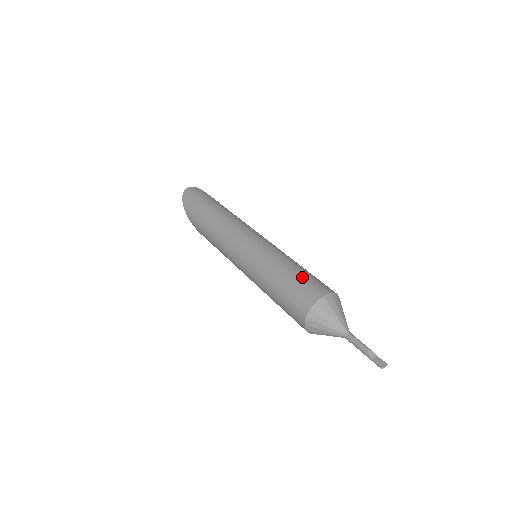
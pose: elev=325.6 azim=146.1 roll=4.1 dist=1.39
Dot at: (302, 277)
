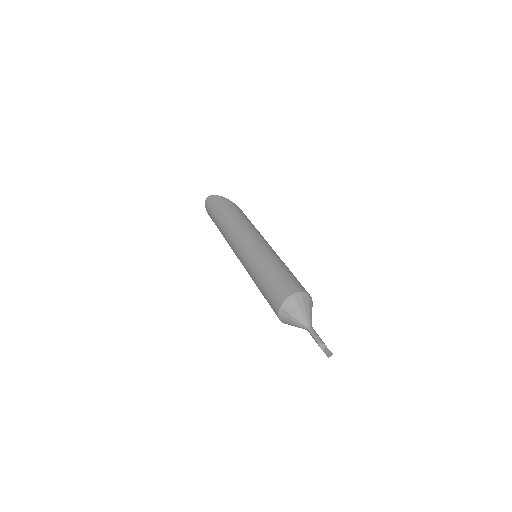
Dot at: (269, 288)
